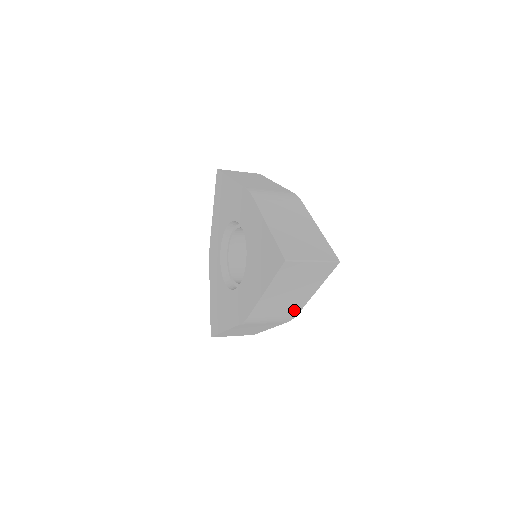
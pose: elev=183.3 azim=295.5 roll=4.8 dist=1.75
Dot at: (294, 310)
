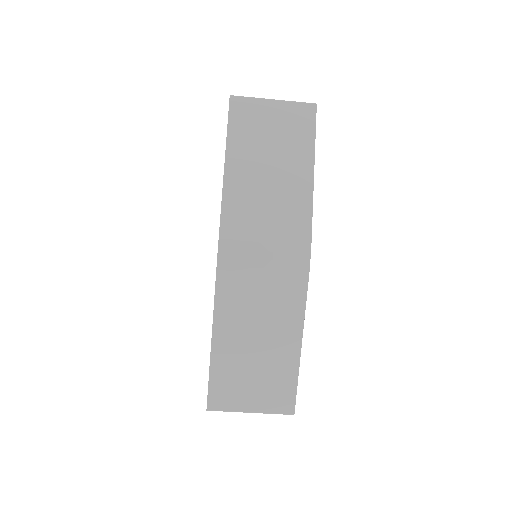
Dot at: (299, 225)
